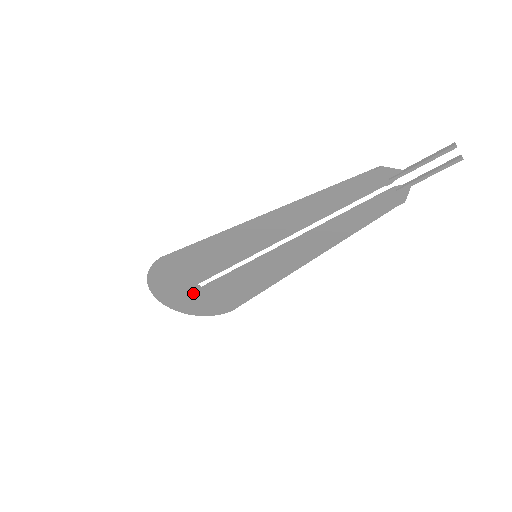
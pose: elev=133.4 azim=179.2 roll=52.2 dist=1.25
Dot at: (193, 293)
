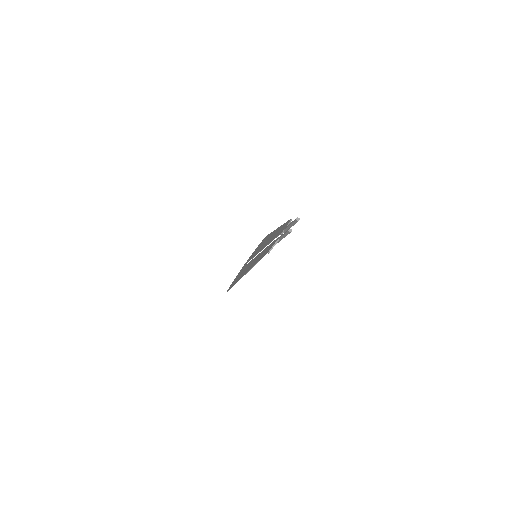
Dot at: occluded
